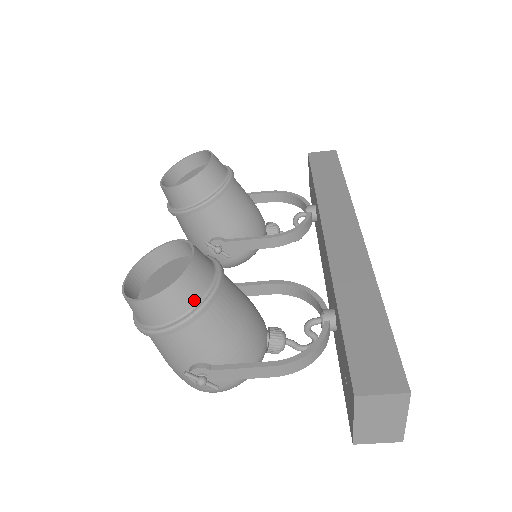
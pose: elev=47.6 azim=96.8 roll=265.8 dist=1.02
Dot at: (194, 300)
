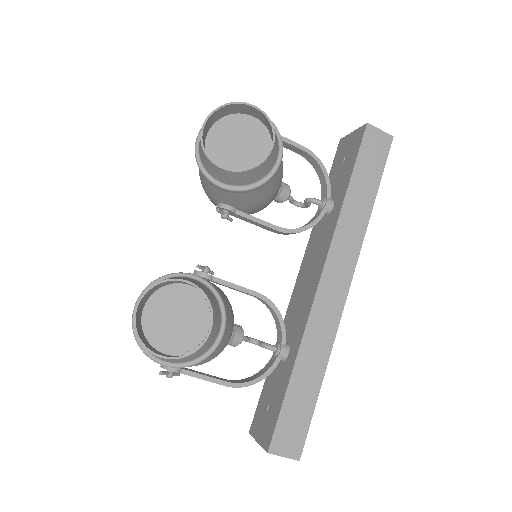
Dot at: (194, 358)
